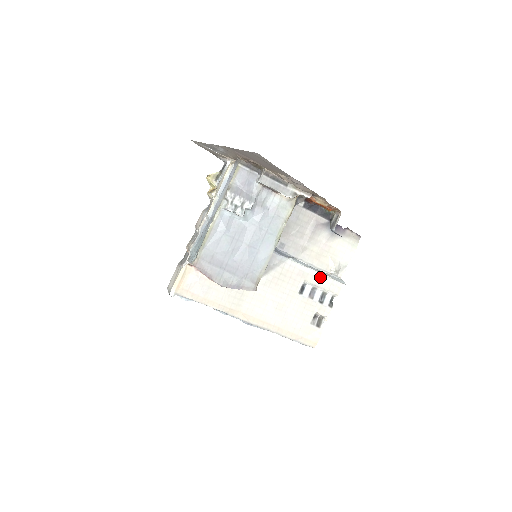
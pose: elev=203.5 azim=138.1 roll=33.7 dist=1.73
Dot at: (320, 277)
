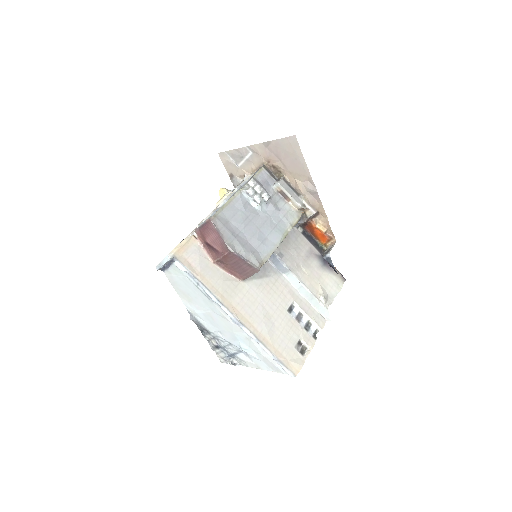
Dot at: (307, 305)
